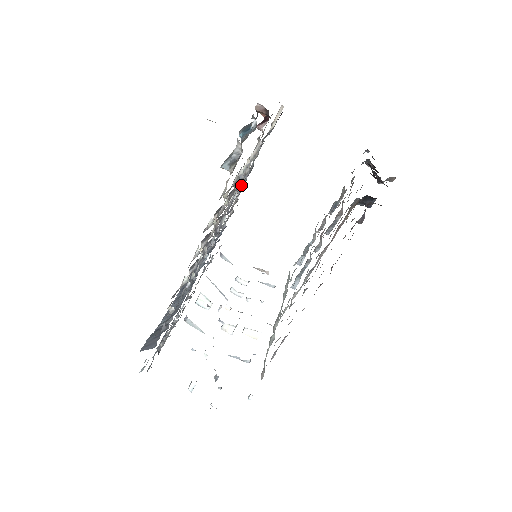
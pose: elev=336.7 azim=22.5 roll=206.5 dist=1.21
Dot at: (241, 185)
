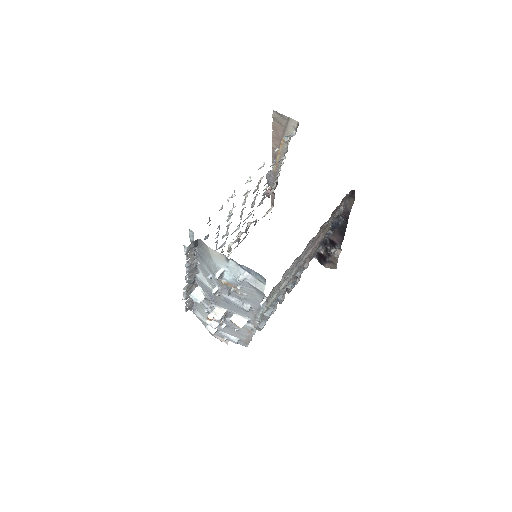
Dot at: (265, 194)
